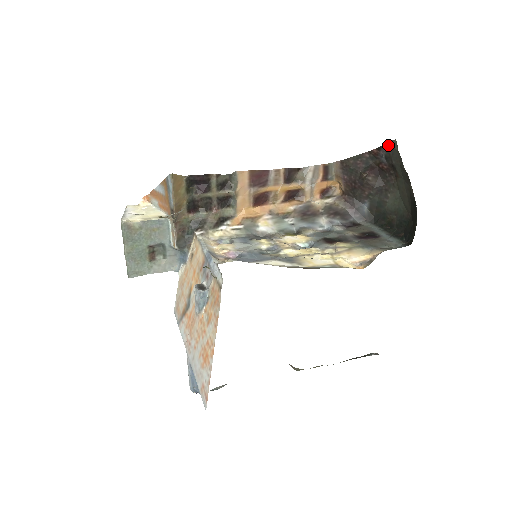
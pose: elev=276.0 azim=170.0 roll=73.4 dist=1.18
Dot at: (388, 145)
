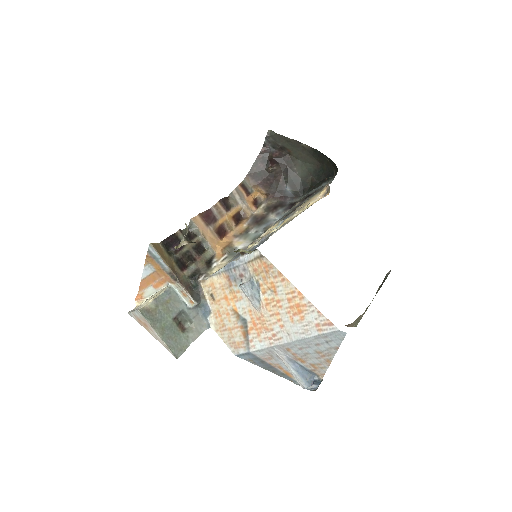
Dot at: (268, 137)
